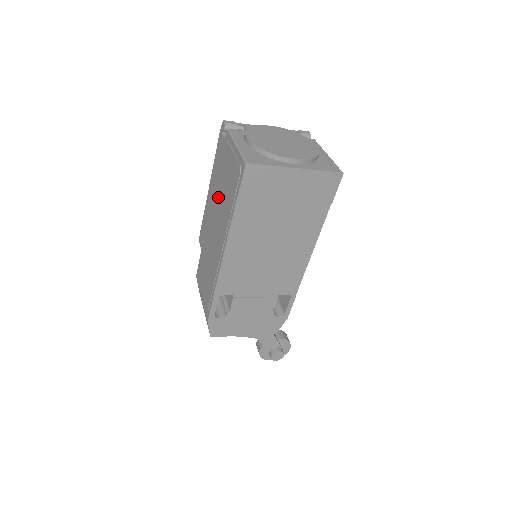
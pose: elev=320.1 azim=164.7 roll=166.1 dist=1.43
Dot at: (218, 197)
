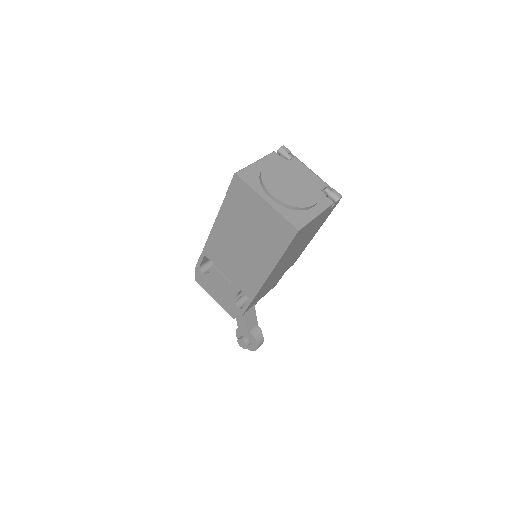
Dot at: occluded
